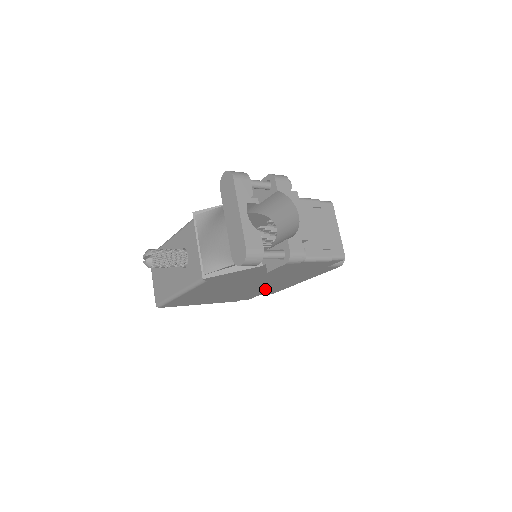
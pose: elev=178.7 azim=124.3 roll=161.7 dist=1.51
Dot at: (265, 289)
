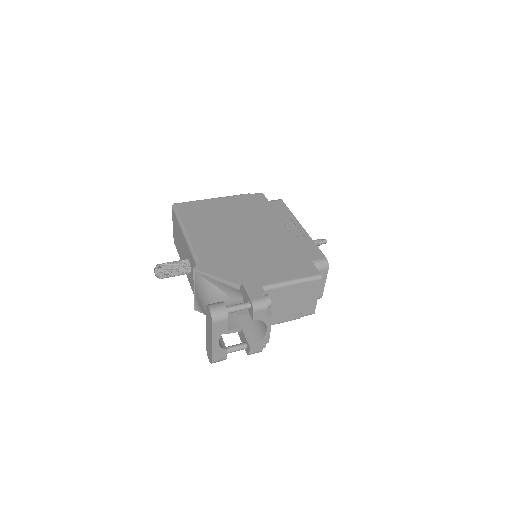
Dot at: occluded
